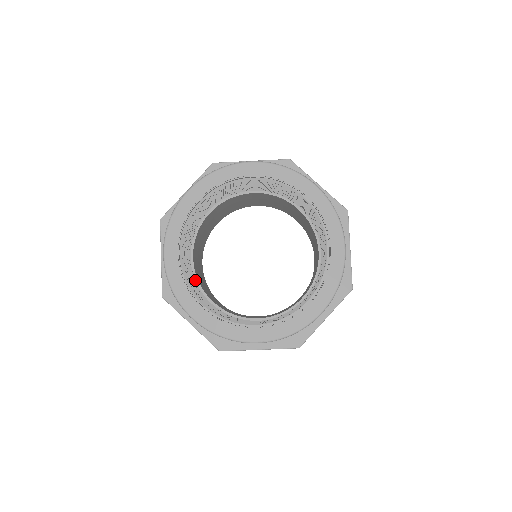
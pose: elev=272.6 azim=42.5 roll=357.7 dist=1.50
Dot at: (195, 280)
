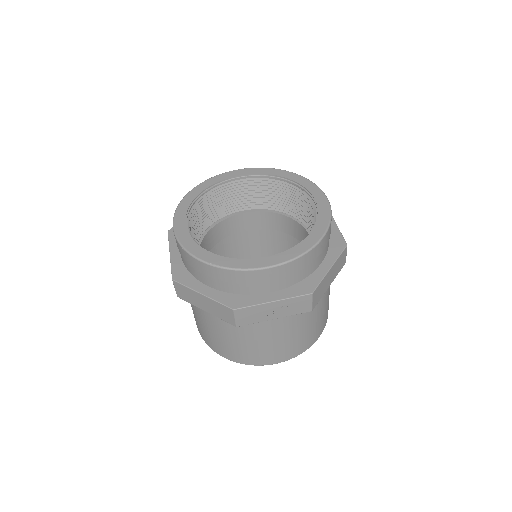
Dot at: (199, 241)
